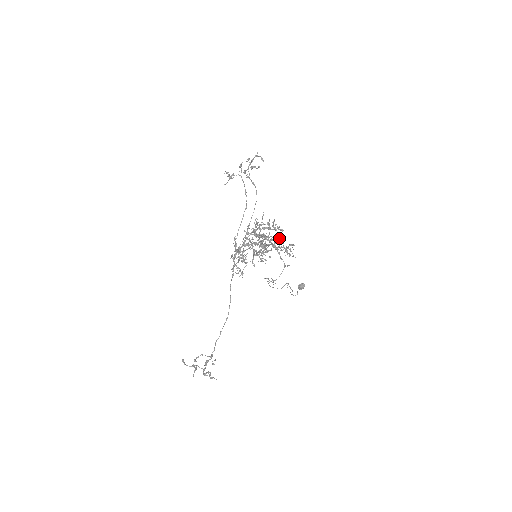
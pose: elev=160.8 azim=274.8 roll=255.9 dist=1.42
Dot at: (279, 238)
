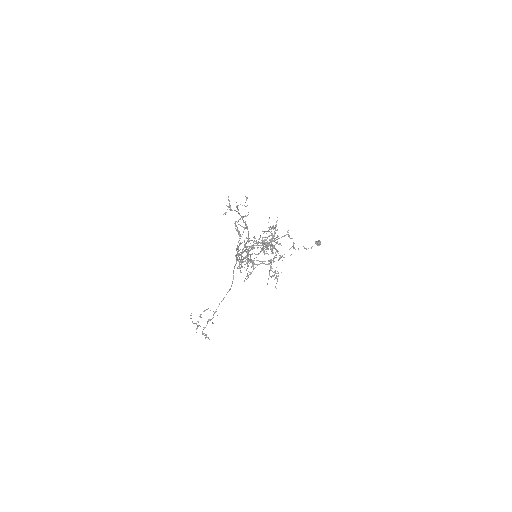
Dot at: (269, 264)
